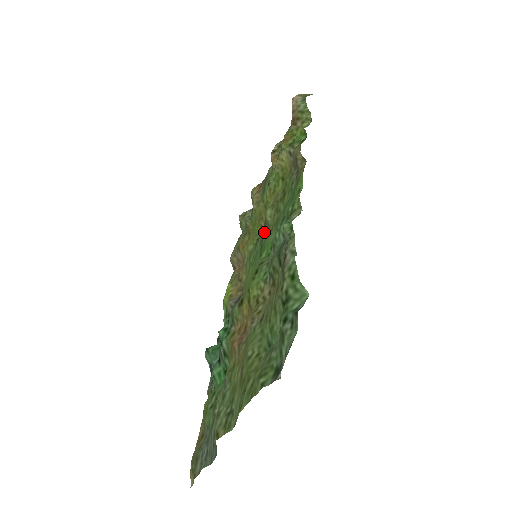
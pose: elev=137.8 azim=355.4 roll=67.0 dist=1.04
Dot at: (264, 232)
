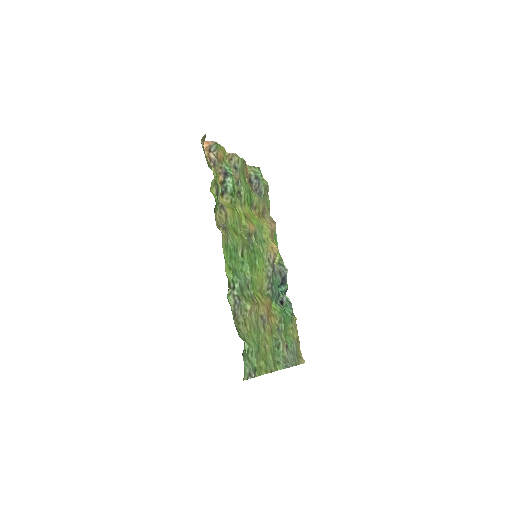
Dot at: (250, 241)
